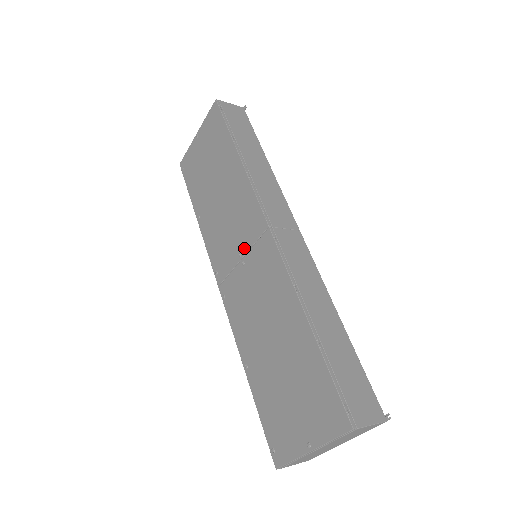
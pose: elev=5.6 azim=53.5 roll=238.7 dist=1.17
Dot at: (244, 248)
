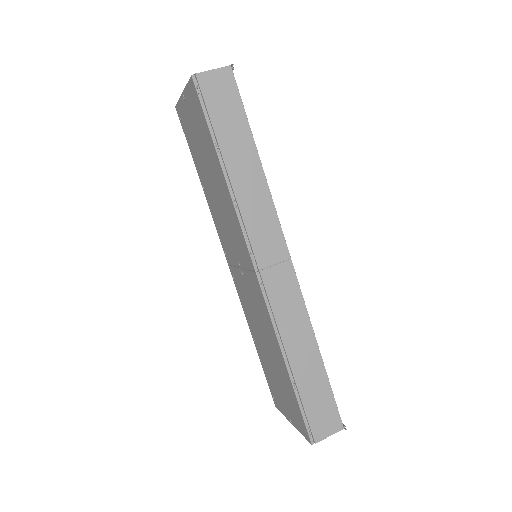
Dot at: (240, 263)
